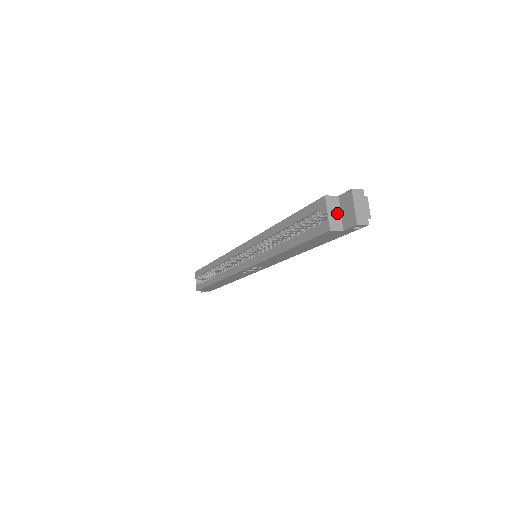
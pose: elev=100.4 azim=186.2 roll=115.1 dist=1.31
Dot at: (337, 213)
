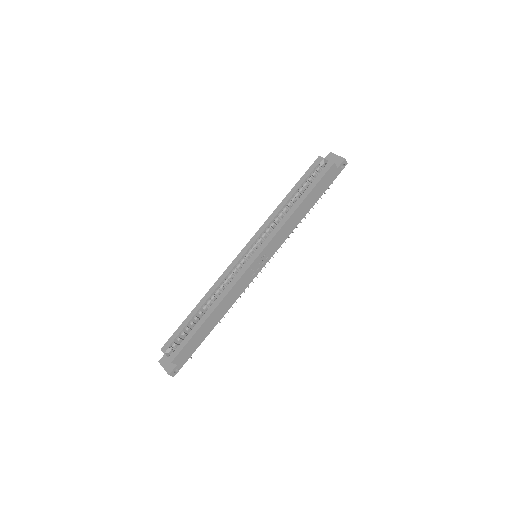
Dot at: occluded
